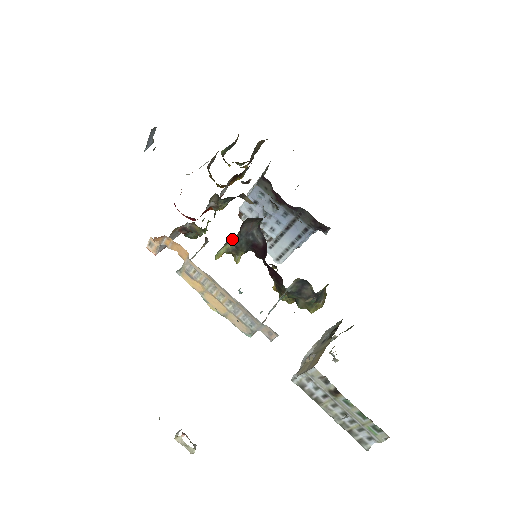
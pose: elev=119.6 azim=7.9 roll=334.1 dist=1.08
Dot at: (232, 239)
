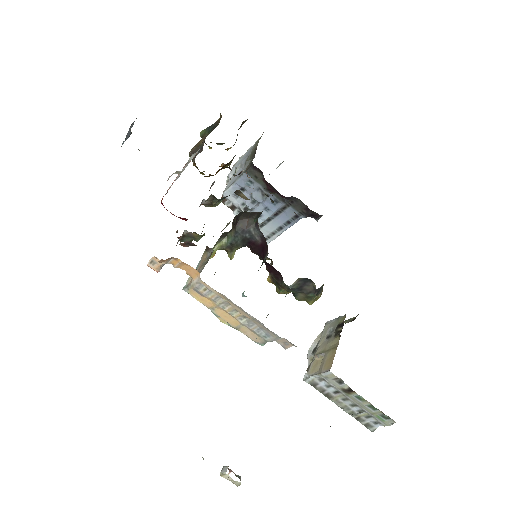
Dot at: (226, 236)
